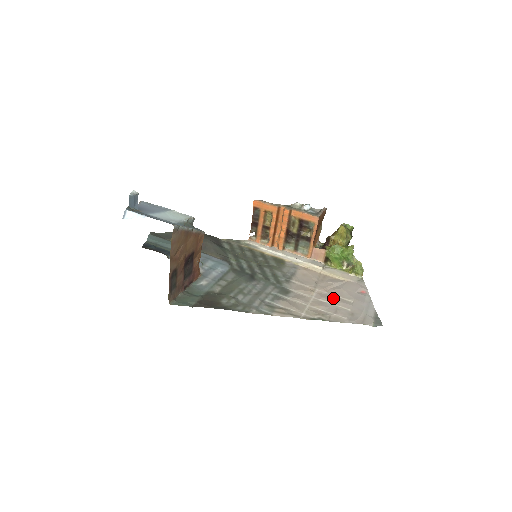
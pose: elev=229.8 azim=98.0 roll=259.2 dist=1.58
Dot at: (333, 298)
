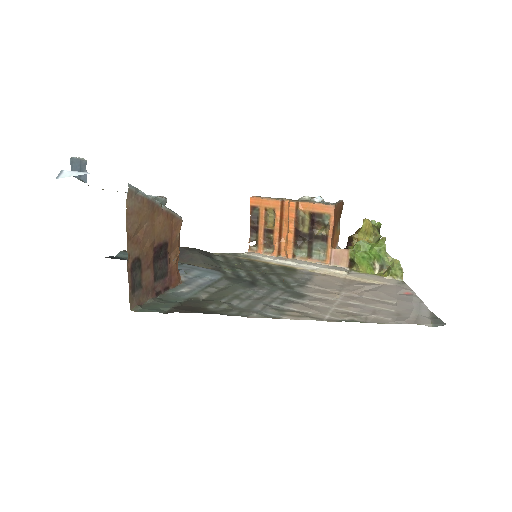
Dot at: (367, 300)
